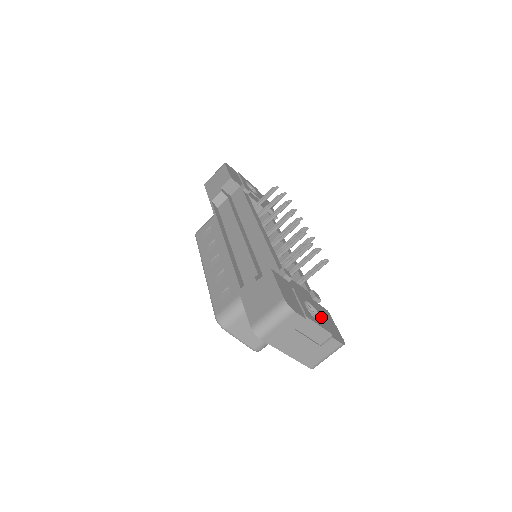
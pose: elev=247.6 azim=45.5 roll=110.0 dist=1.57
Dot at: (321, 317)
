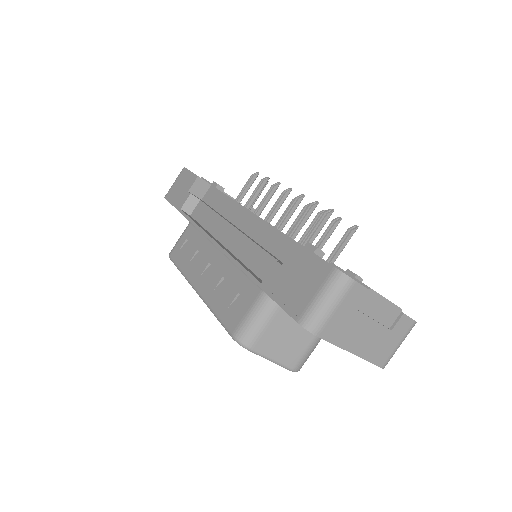
Dot at: occluded
